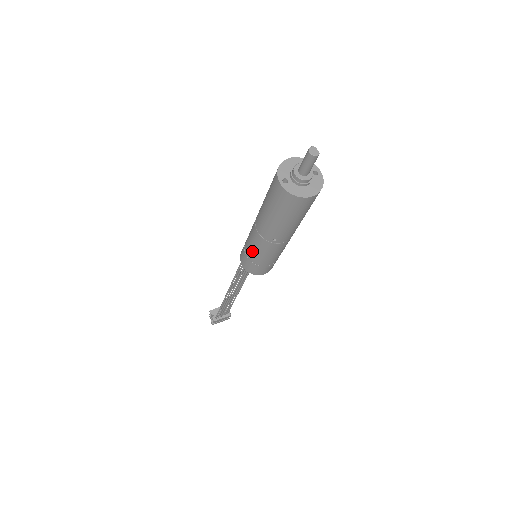
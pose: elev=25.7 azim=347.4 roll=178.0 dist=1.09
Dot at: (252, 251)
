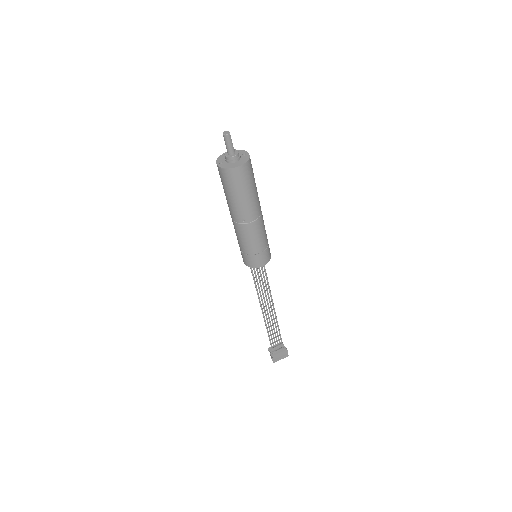
Dot at: (239, 242)
